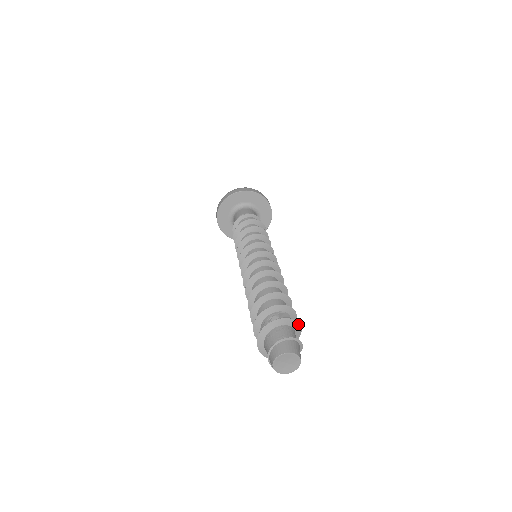
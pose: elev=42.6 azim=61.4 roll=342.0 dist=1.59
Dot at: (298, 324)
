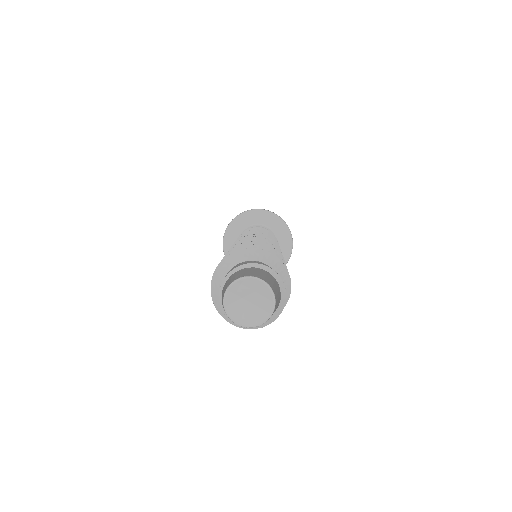
Dot at: (284, 269)
